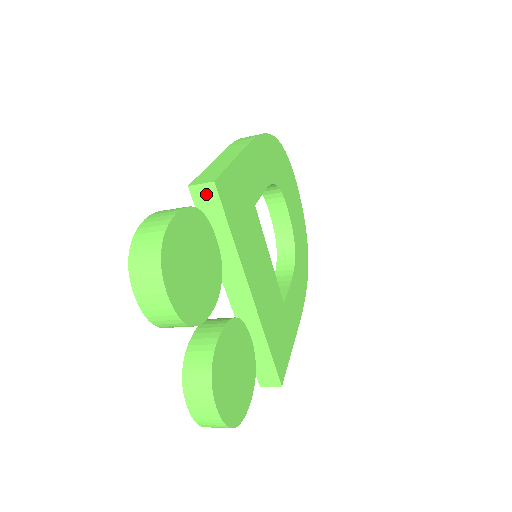
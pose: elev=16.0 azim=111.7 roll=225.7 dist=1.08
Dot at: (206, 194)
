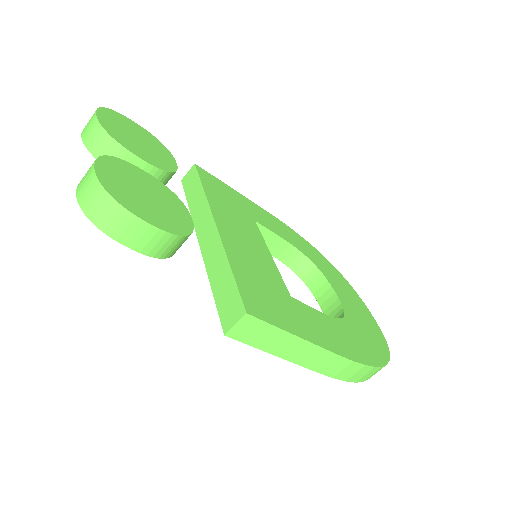
Dot at: (190, 175)
